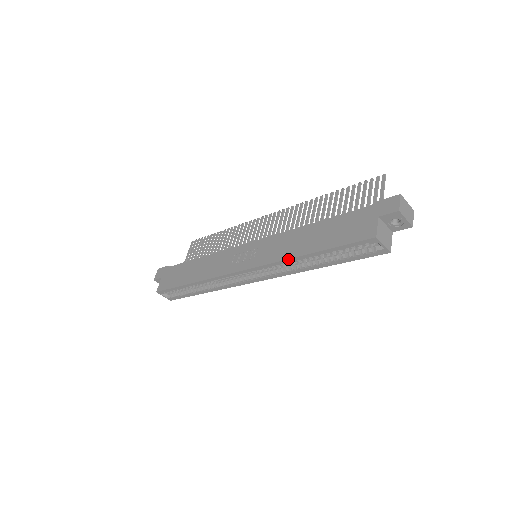
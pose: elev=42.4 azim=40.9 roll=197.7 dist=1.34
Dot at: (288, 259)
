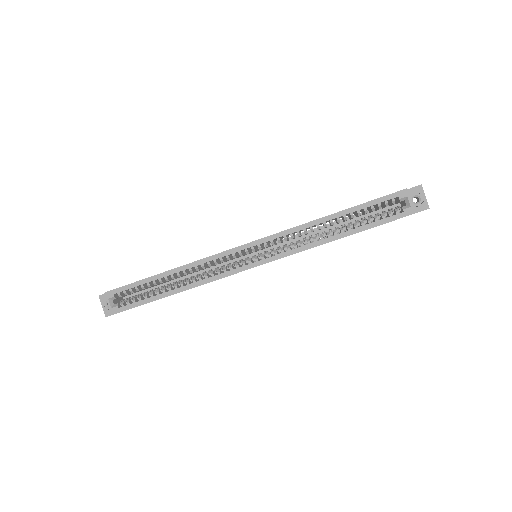
Dot at: (310, 222)
